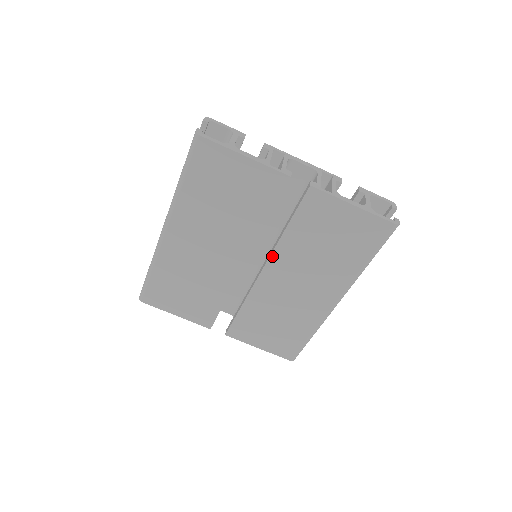
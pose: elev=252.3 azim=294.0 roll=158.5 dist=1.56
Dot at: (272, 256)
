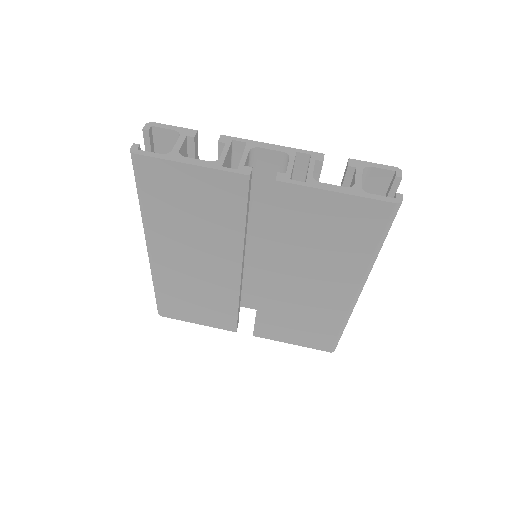
Dot at: (266, 259)
